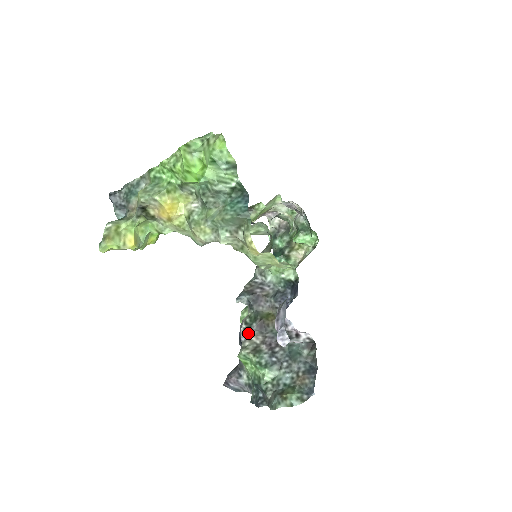
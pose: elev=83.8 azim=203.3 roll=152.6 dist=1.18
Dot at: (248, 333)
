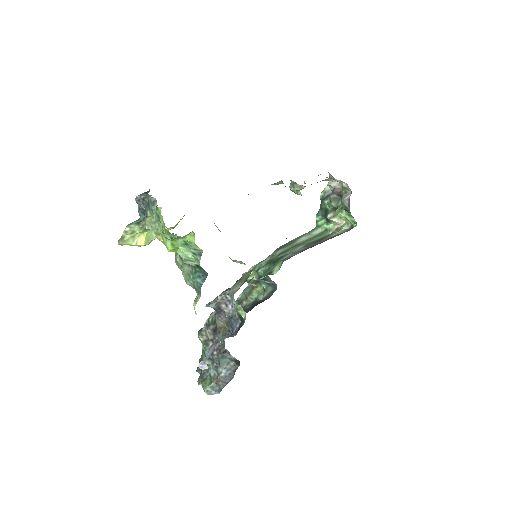
Dot at: (207, 328)
